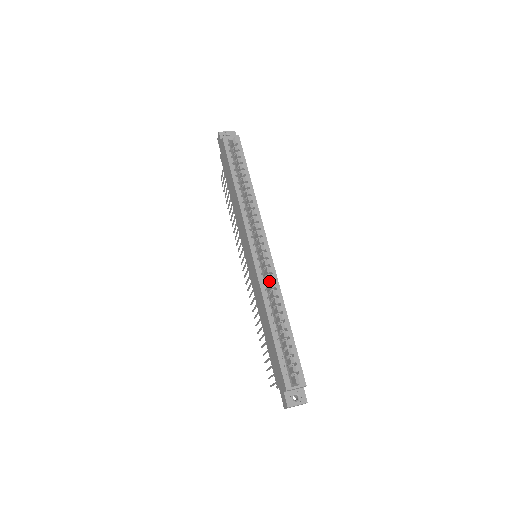
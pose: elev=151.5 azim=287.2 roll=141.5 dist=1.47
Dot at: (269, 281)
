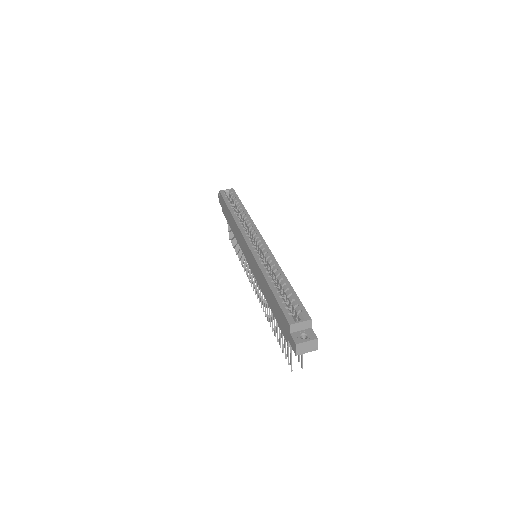
Dot at: (266, 260)
